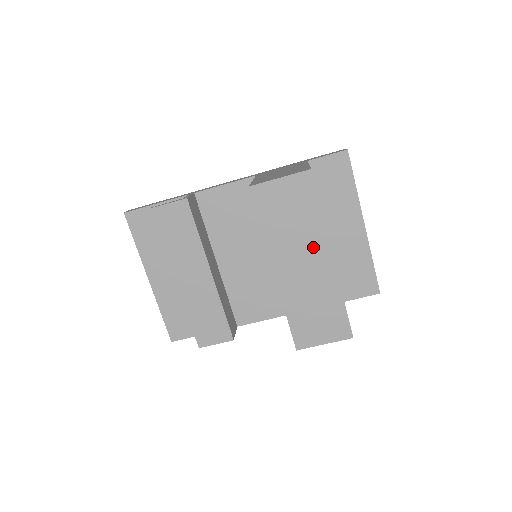
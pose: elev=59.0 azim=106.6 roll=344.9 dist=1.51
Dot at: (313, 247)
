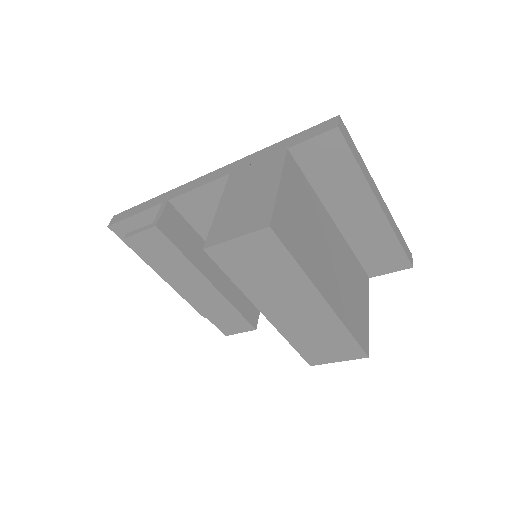
Dot at: (299, 294)
